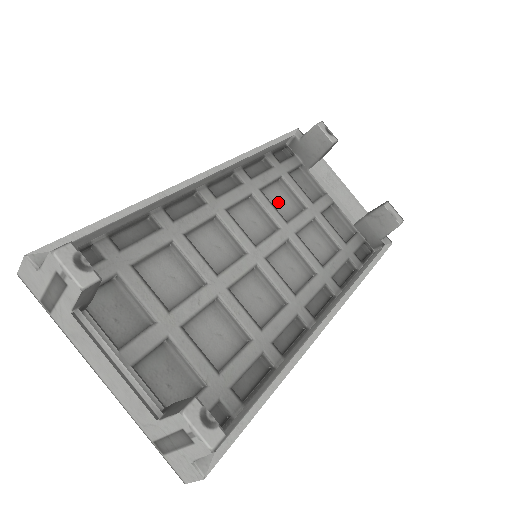
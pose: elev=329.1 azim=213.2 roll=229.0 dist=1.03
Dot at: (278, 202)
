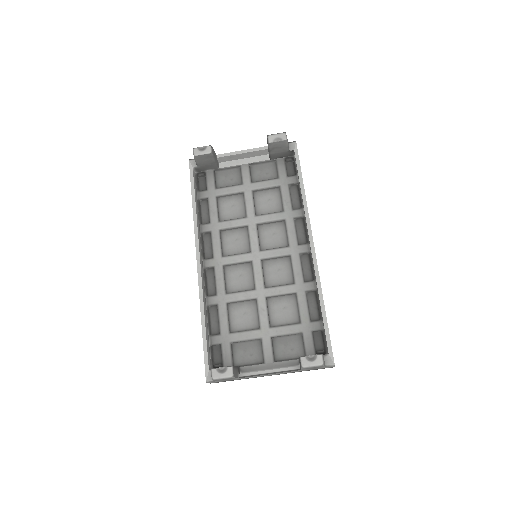
Dot at: (231, 211)
